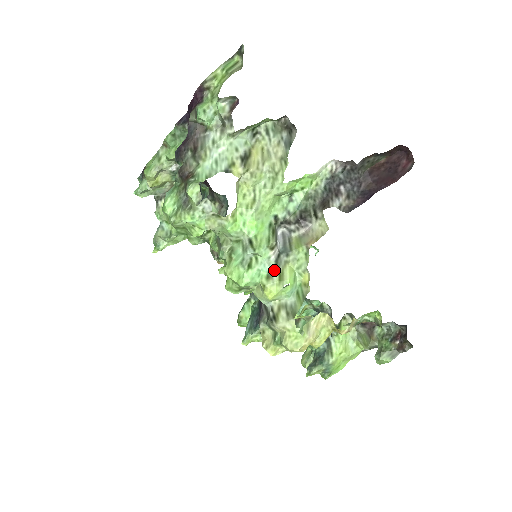
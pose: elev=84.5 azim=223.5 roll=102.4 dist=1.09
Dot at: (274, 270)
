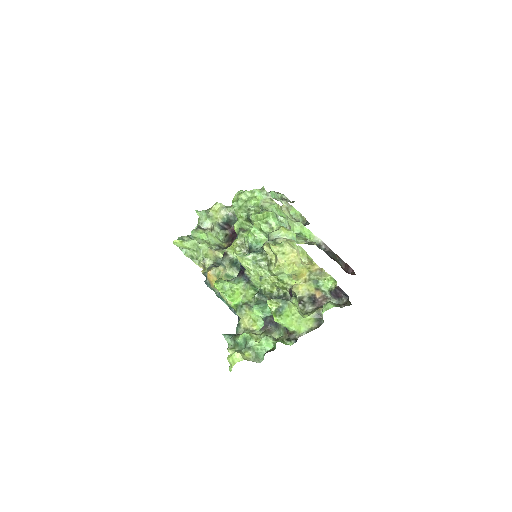
Dot at: occluded
